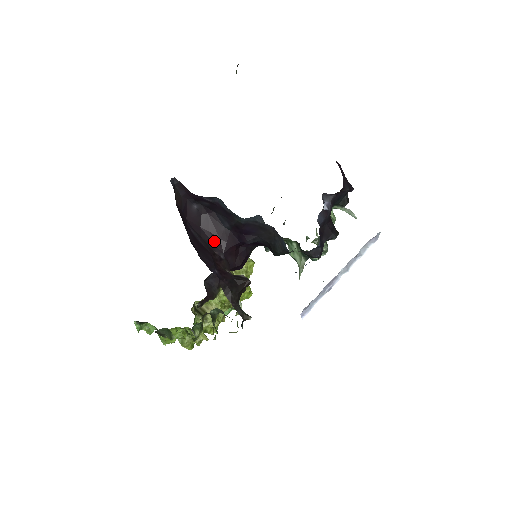
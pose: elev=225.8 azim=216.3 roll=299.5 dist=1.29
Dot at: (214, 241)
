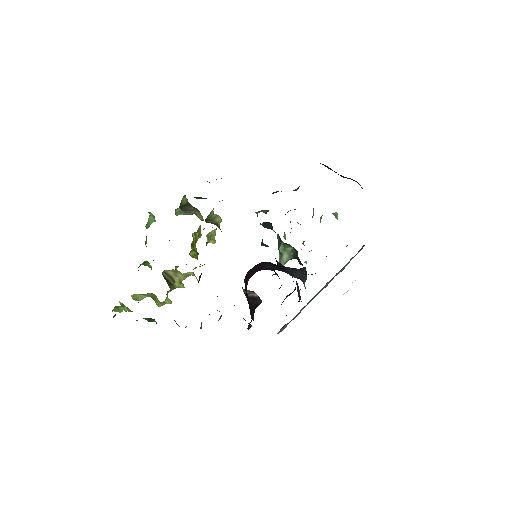
Dot at: occluded
